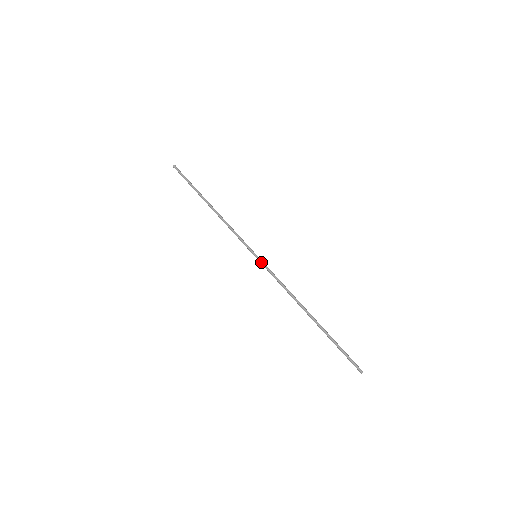
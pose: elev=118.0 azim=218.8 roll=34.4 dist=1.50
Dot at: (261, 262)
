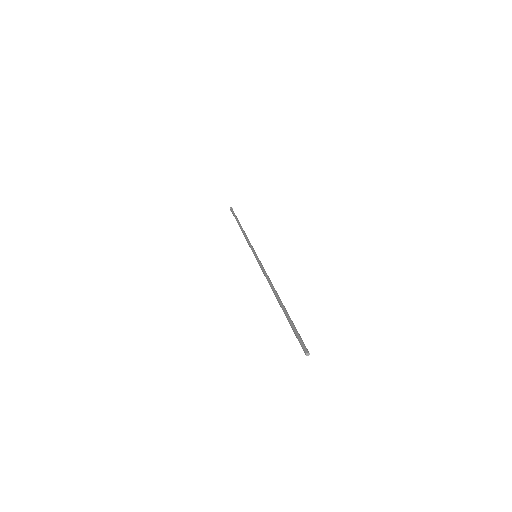
Dot at: (257, 259)
